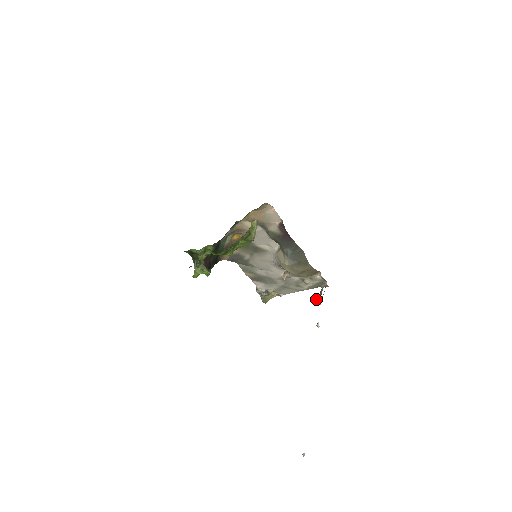
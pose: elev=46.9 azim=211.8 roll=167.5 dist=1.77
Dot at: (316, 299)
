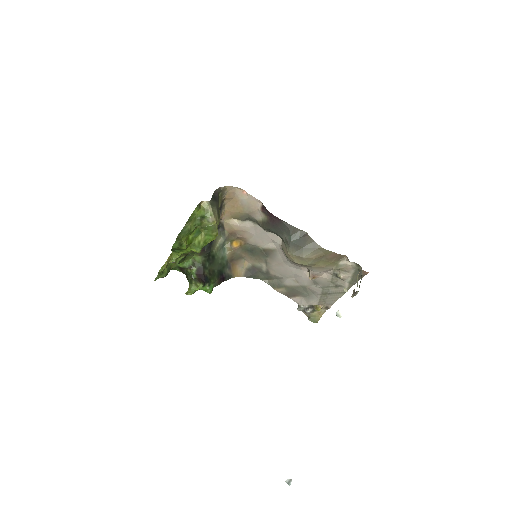
Dot at: (354, 292)
